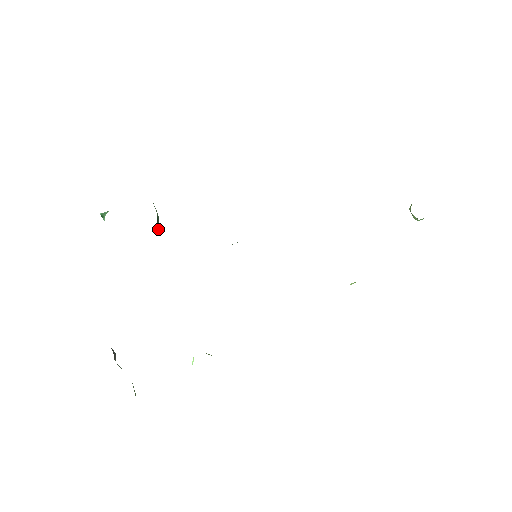
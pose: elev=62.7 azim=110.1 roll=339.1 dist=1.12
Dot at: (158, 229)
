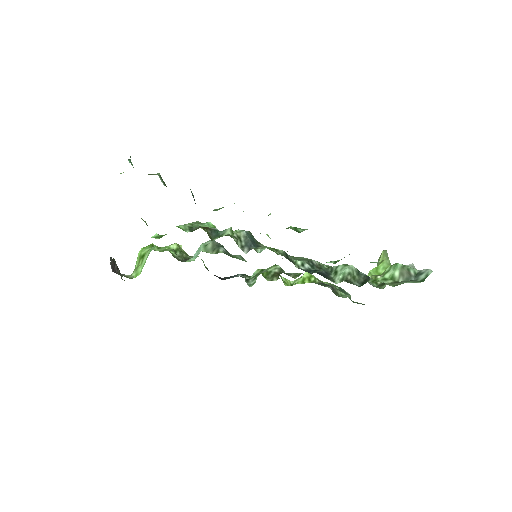
Dot at: occluded
